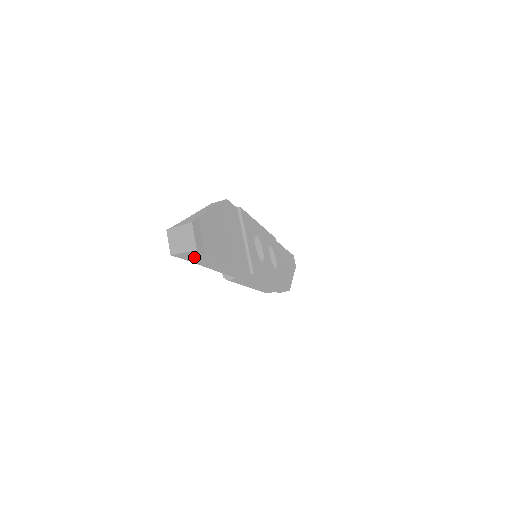
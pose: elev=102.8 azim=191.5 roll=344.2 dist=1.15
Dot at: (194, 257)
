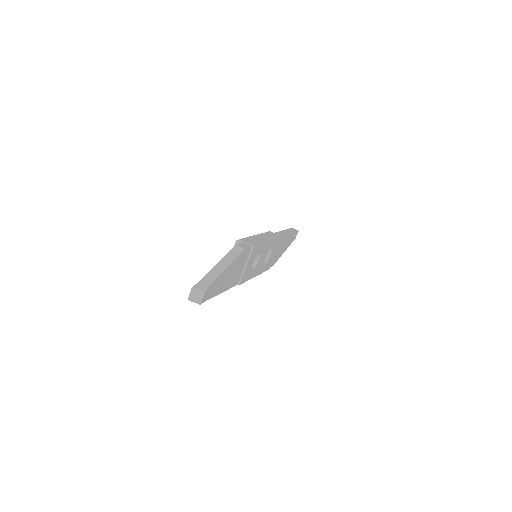
Dot at: occluded
